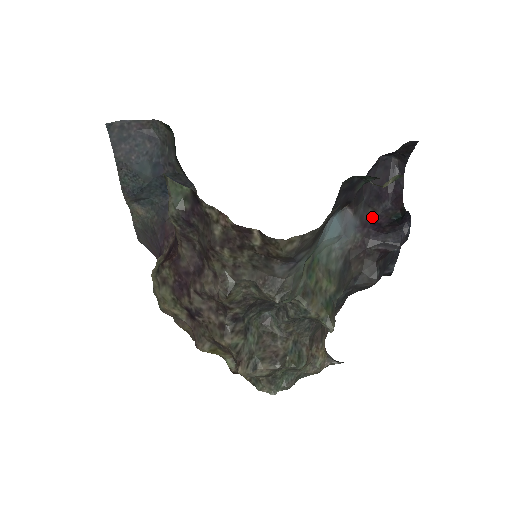
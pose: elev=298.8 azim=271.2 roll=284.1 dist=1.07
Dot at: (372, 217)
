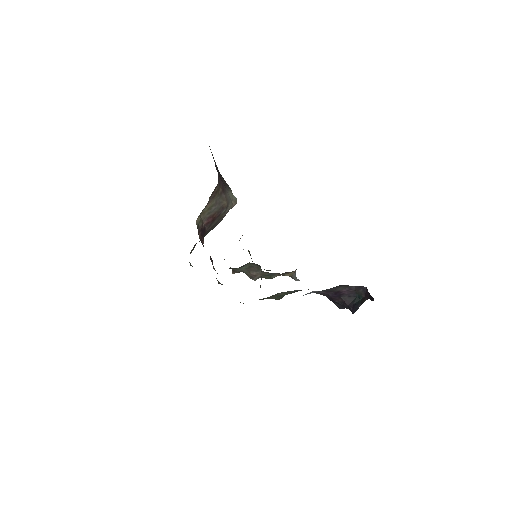
Dot at: (340, 290)
